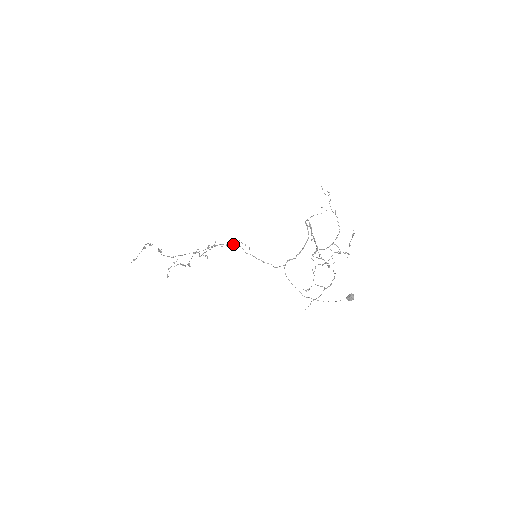
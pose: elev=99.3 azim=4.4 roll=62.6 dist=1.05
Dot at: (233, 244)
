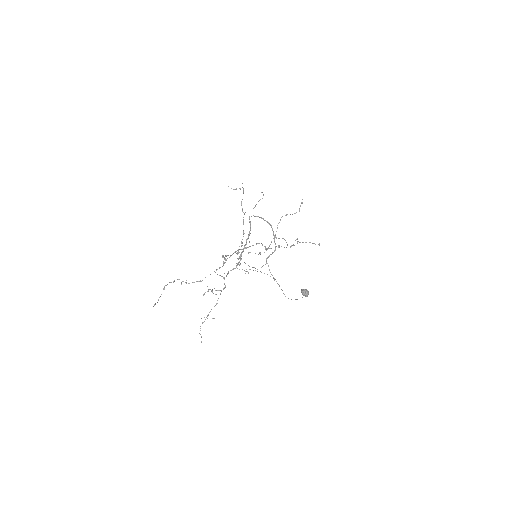
Dot at: (235, 252)
